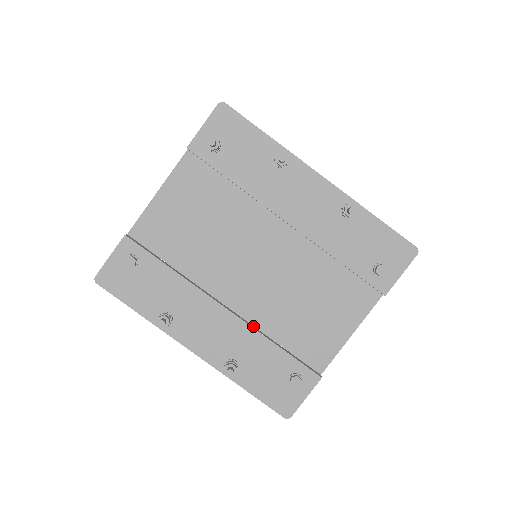
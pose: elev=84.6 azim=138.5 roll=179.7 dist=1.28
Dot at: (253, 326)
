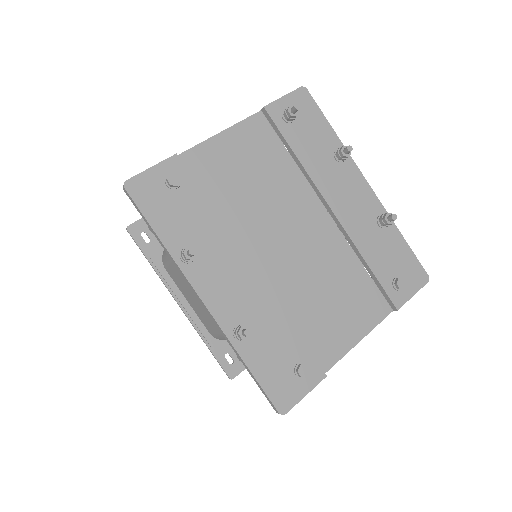
Dot at: (272, 299)
